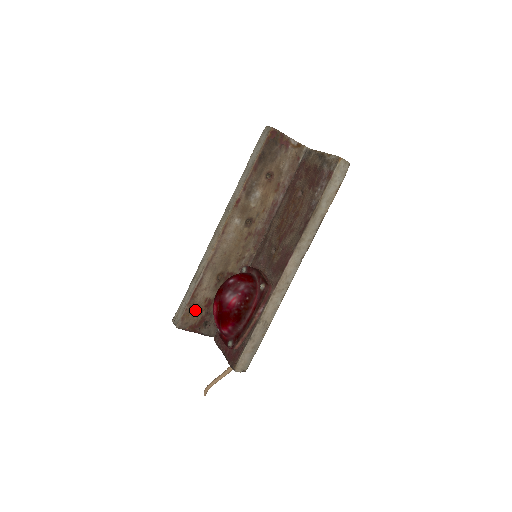
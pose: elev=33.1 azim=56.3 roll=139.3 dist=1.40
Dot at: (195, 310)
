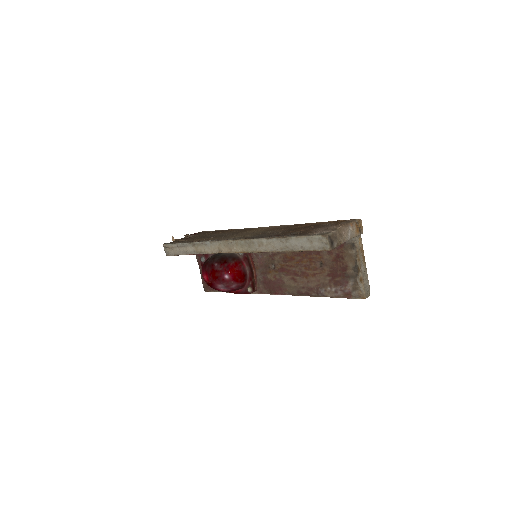
Dot at: occluded
